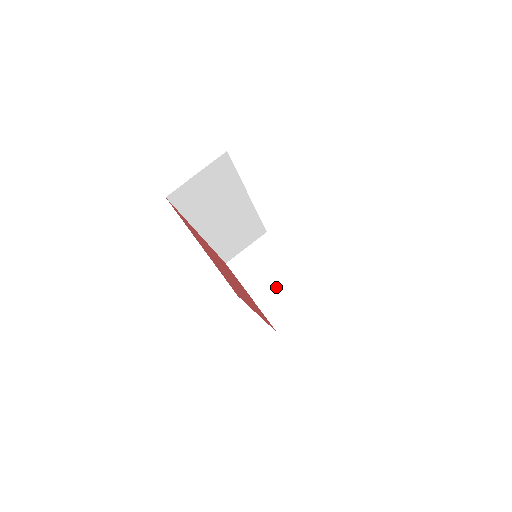
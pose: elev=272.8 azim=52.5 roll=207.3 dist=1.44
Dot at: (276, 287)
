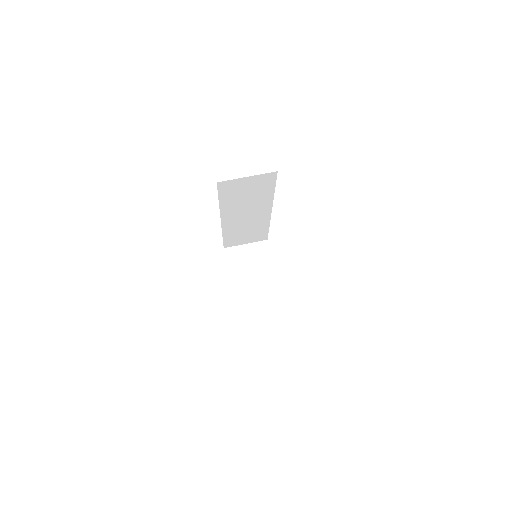
Dot at: (255, 286)
